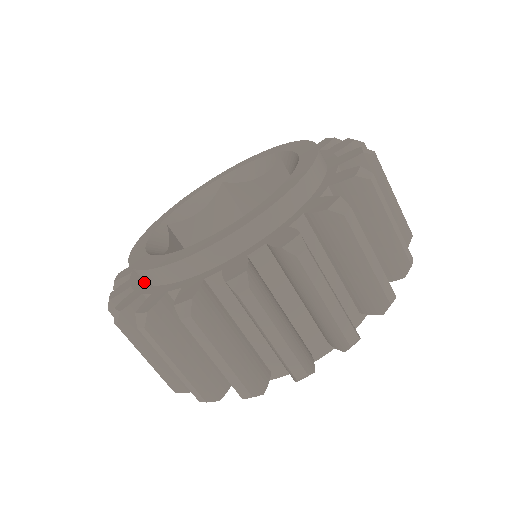
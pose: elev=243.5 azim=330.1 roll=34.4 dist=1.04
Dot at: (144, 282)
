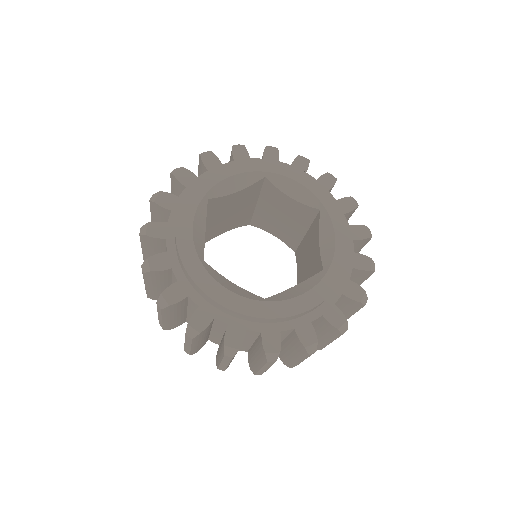
Dot at: (266, 322)
